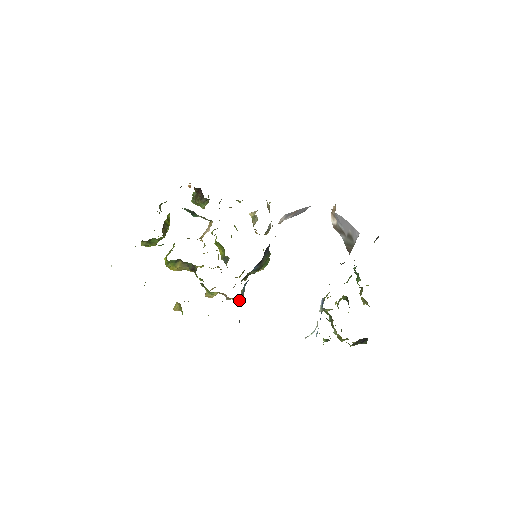
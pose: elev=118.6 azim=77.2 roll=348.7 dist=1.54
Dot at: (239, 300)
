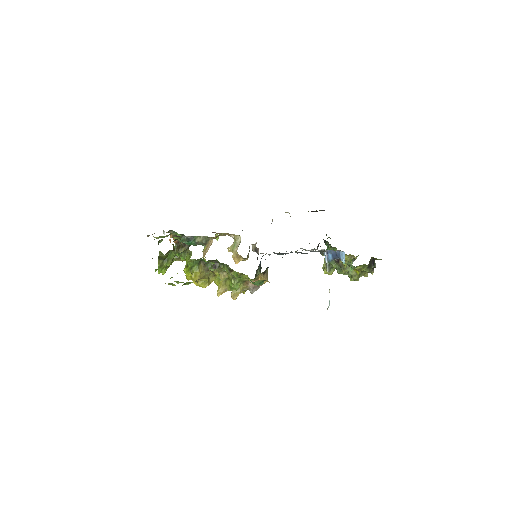
Dot at: (266, 276)
